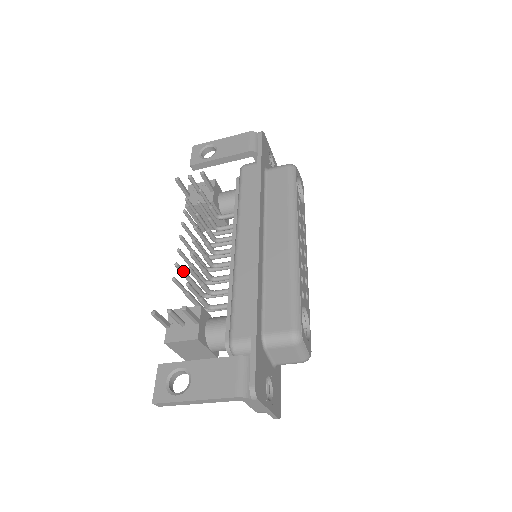
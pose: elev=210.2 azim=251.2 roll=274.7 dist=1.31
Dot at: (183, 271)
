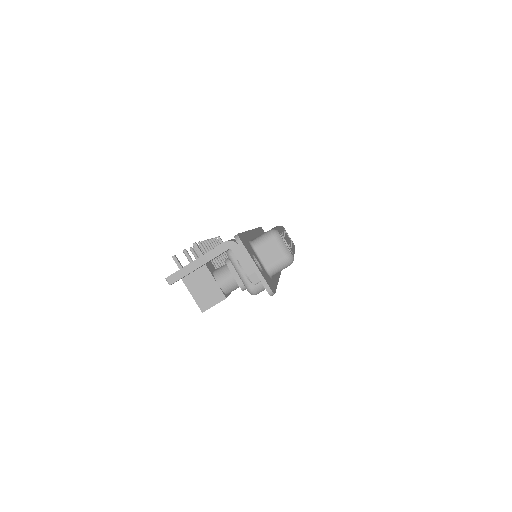
Dot at: (199, 255)
